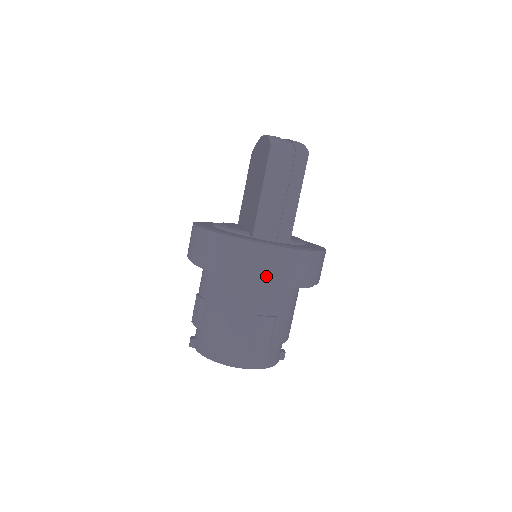
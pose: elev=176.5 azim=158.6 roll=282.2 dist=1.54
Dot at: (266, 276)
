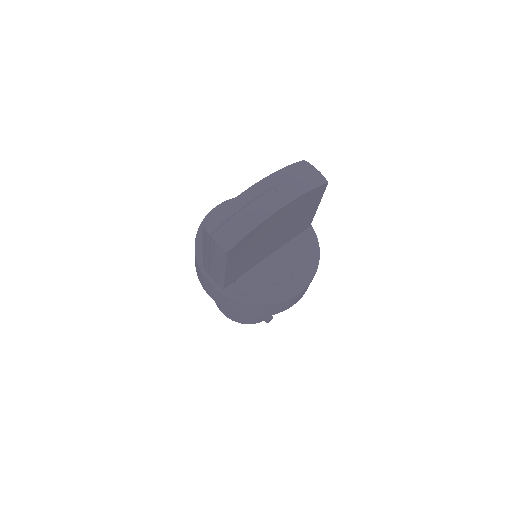
Dot at: (209, 293)
